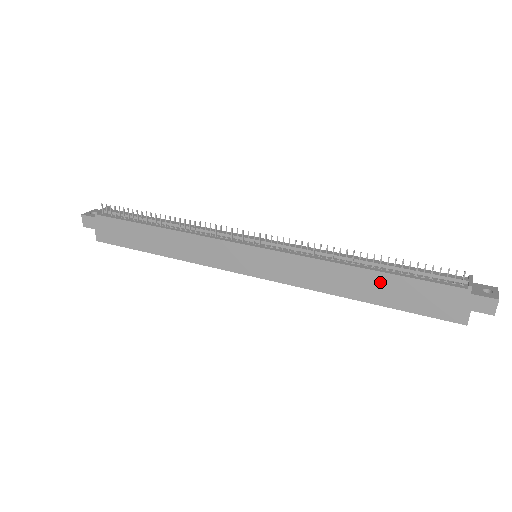
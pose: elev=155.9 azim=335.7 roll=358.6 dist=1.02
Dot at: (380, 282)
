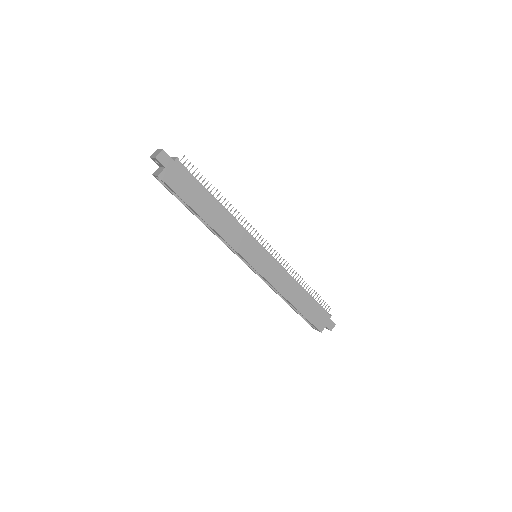
Dot at: (306, 299)
